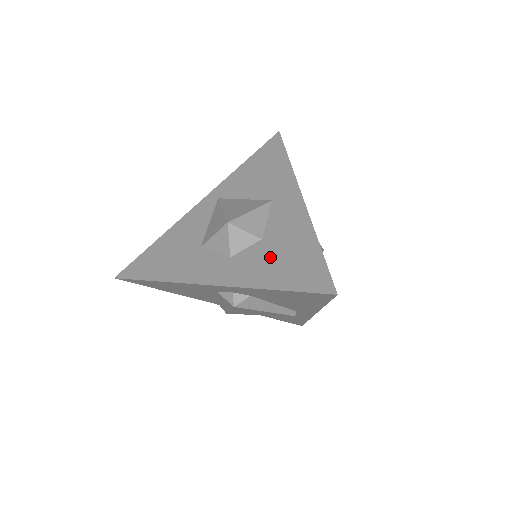
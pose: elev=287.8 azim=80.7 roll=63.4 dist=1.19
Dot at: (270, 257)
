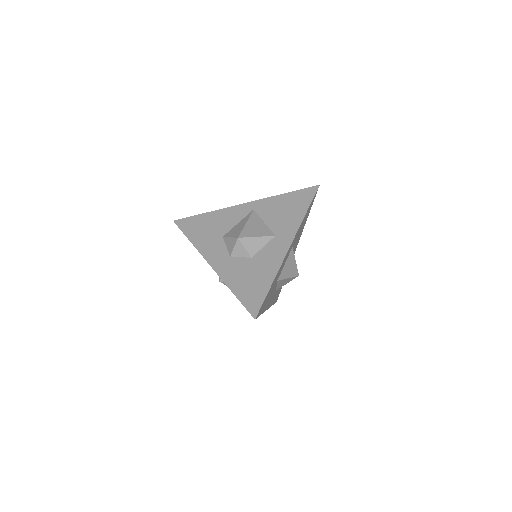
Dot at: (246, 272)
